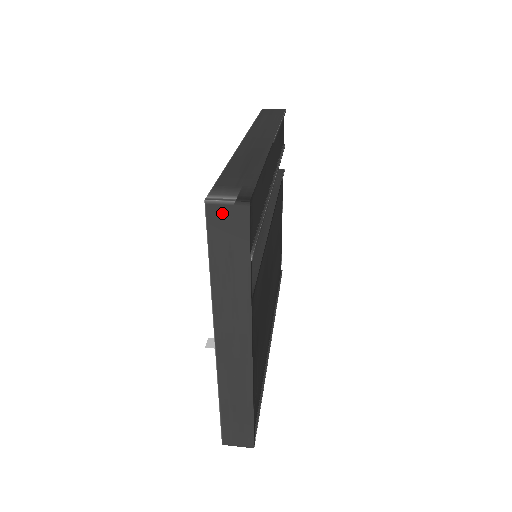
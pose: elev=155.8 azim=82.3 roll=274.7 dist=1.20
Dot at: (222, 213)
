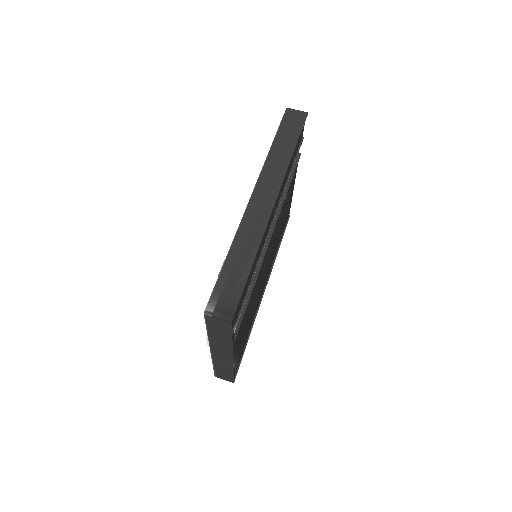
Dot at: (215, 320)
